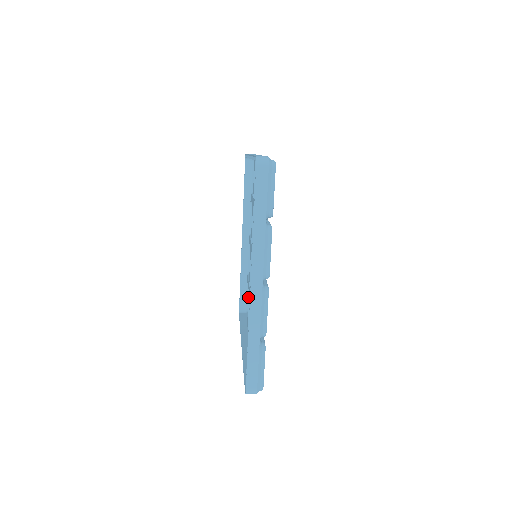
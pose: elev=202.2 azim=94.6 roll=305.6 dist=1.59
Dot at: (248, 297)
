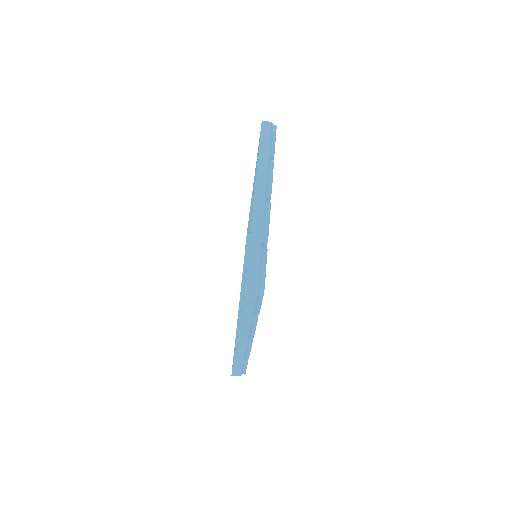
Dot at: occluded
